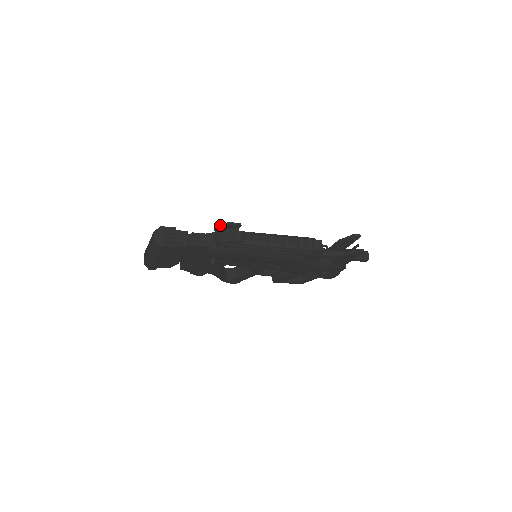
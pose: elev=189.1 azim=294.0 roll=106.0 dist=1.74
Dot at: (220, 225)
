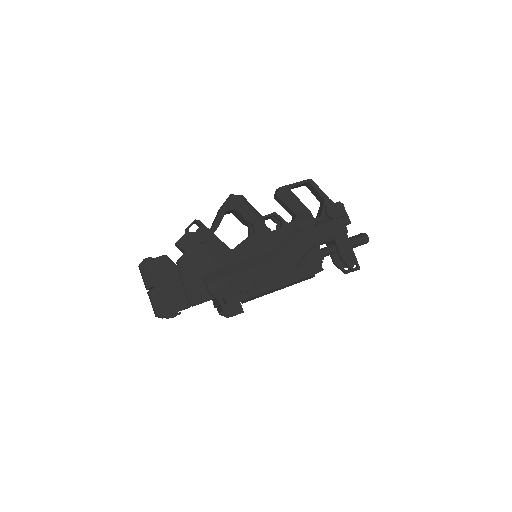
Dot at: occluded
